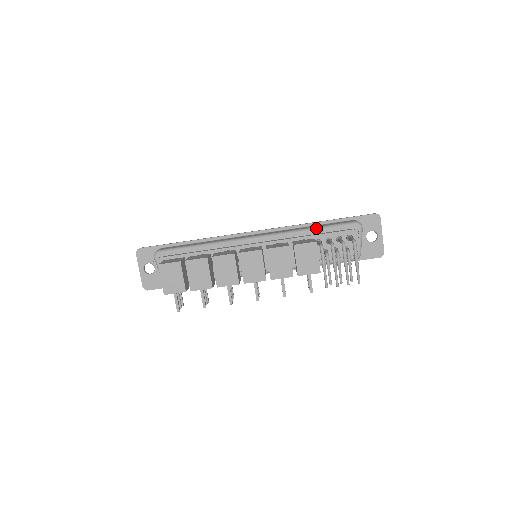
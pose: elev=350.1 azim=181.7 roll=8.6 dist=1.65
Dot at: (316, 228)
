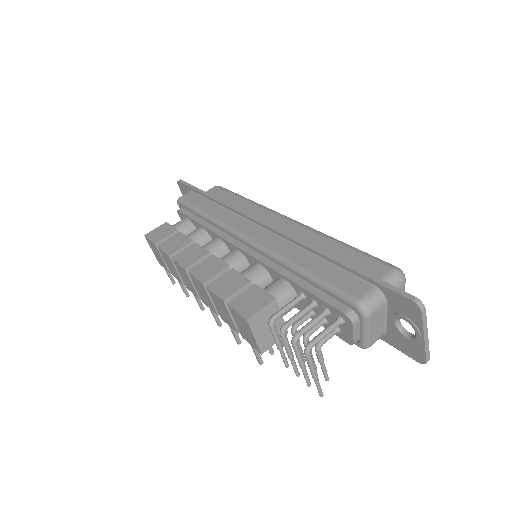
Dot at: (304, 273)
